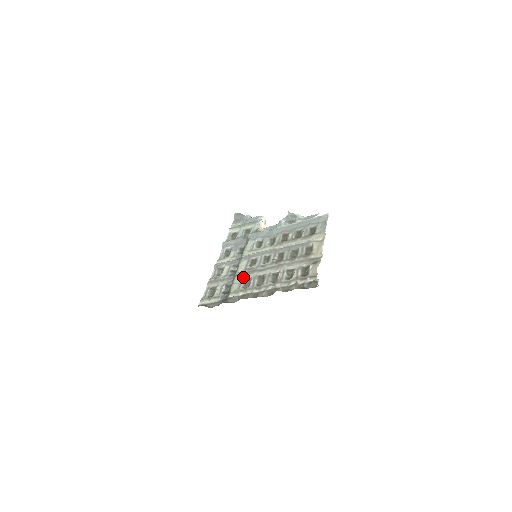
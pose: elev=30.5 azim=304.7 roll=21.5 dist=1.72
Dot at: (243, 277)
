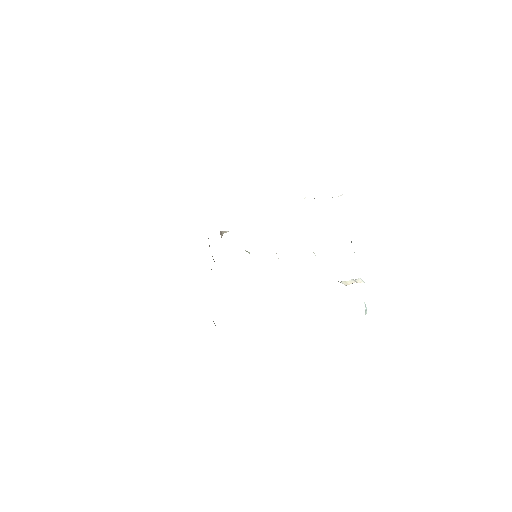
Dot at: occluded
